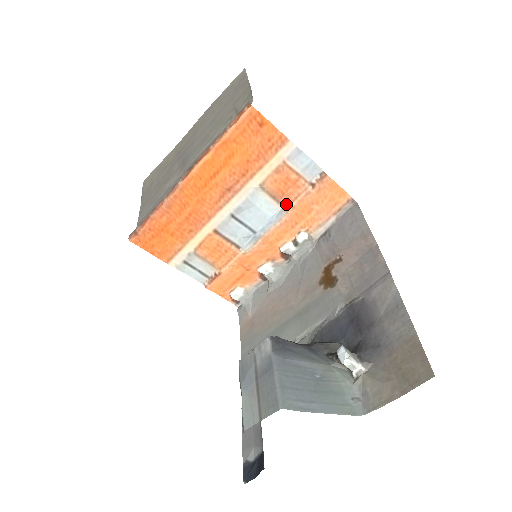
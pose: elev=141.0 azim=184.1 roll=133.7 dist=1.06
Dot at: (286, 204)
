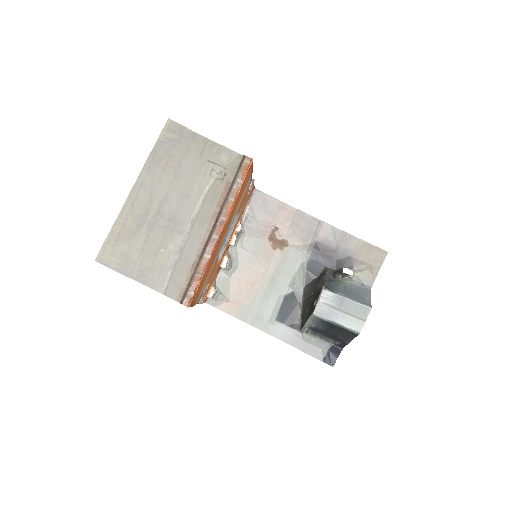
Dot at: (239, 212)
